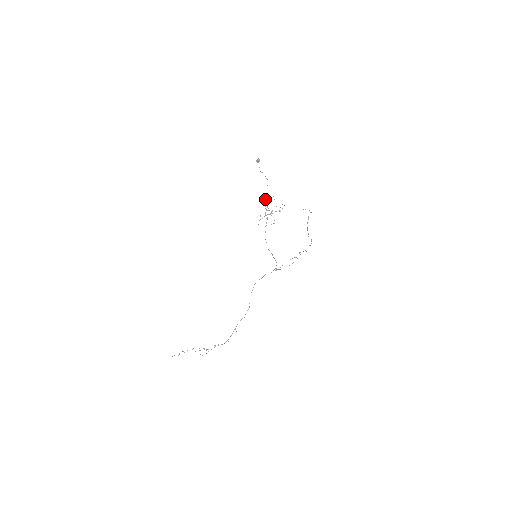
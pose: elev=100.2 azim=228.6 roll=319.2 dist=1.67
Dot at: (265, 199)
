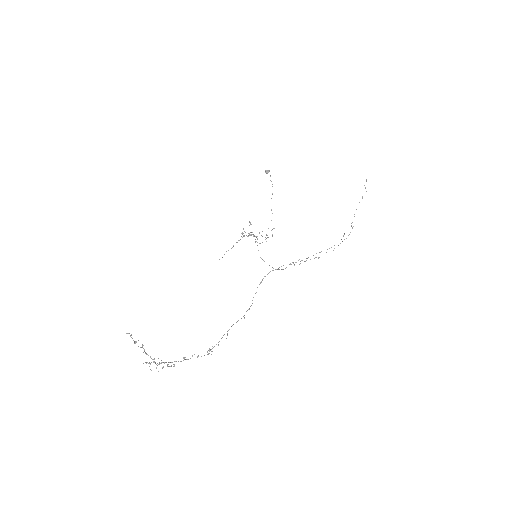
Dot at: occluded
